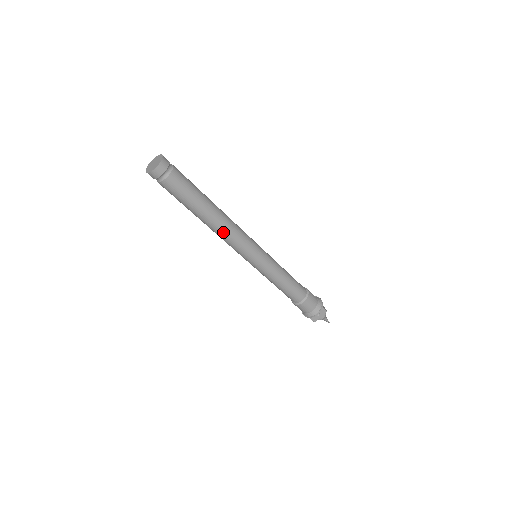
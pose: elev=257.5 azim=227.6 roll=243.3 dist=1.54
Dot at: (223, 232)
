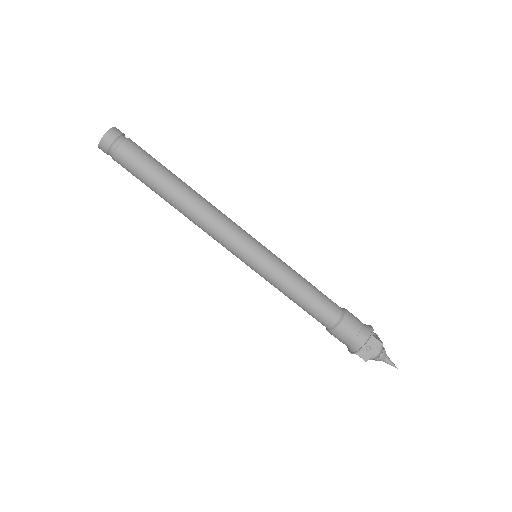
Dot at: (198, 217)
